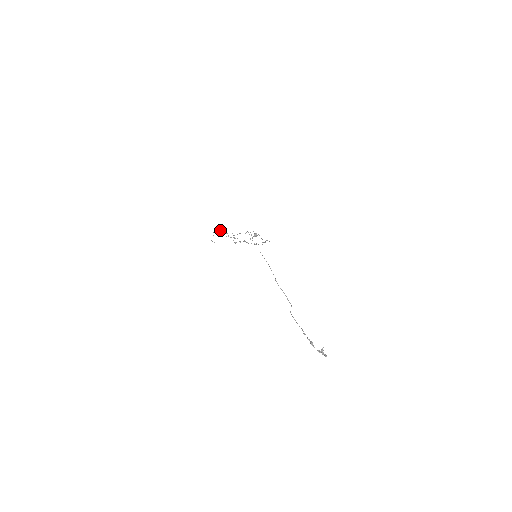
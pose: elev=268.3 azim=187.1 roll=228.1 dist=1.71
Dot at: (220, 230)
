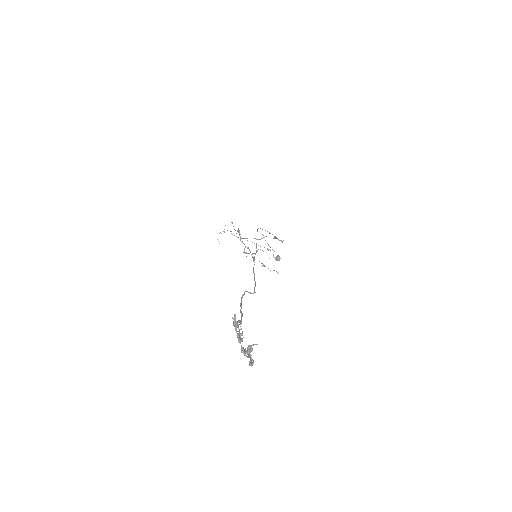
Dot at: occluded
